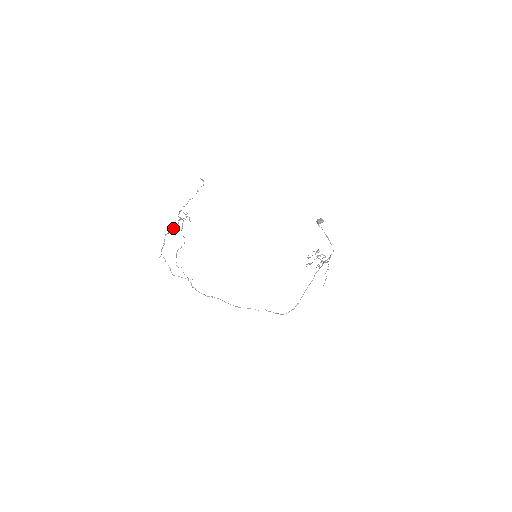
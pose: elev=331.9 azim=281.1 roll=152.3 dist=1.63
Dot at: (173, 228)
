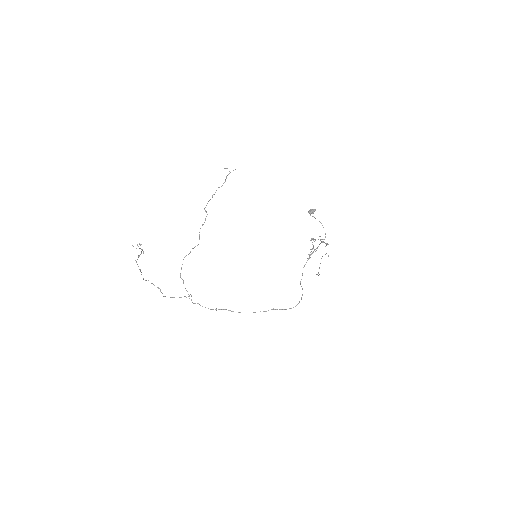
Dot at: (138, 255)
